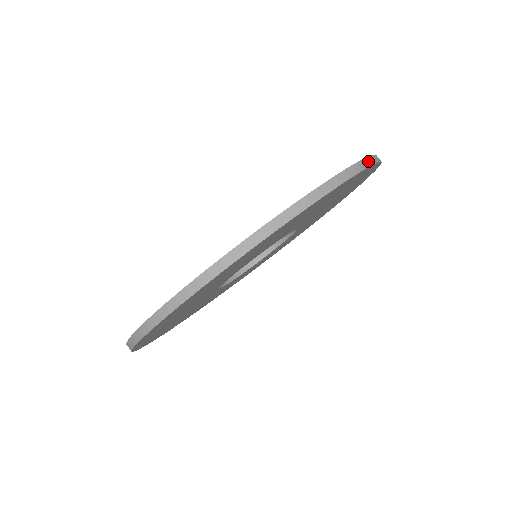
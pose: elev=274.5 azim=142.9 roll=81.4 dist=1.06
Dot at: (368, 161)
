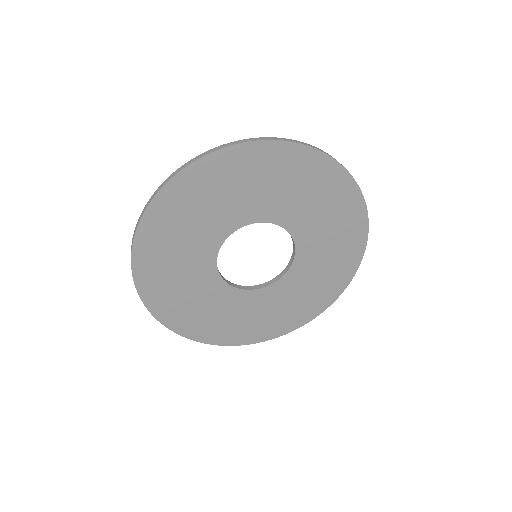
Dot at: (296, 141)
